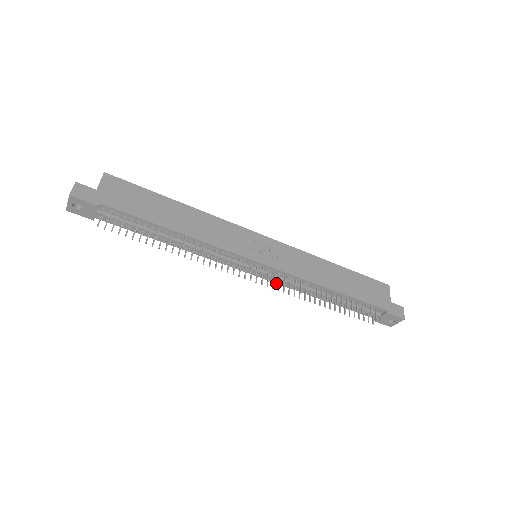
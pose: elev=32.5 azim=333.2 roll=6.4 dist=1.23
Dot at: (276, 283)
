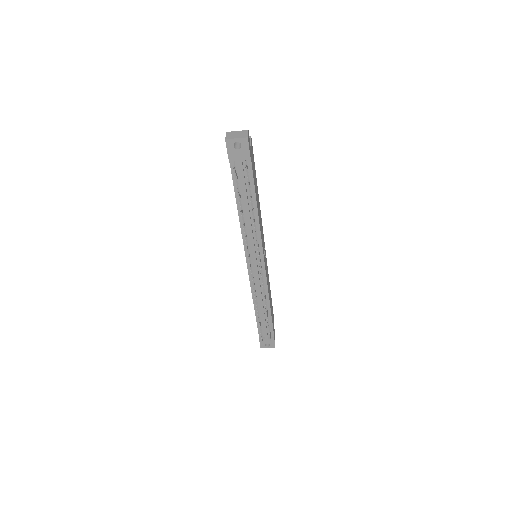
Dot at: (250, 281)
